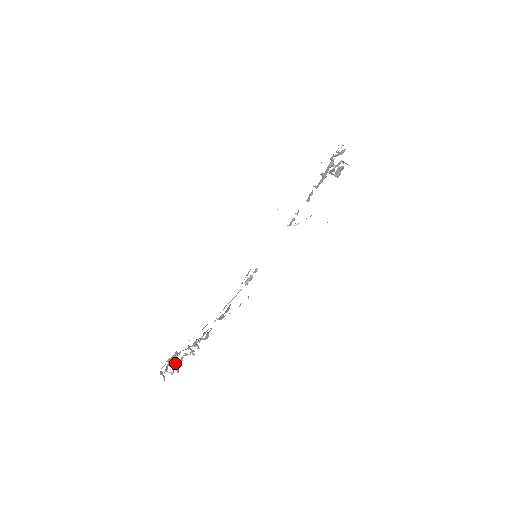
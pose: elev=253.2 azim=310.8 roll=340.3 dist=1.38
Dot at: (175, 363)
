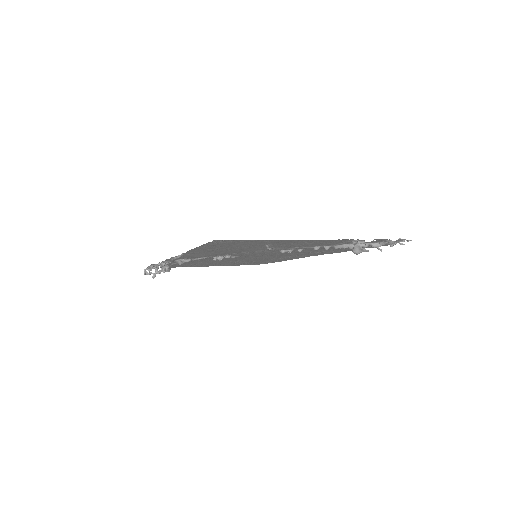
Dot at: (157, 271)
